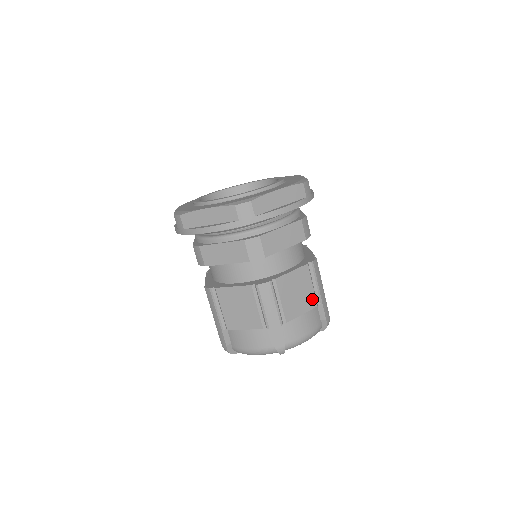
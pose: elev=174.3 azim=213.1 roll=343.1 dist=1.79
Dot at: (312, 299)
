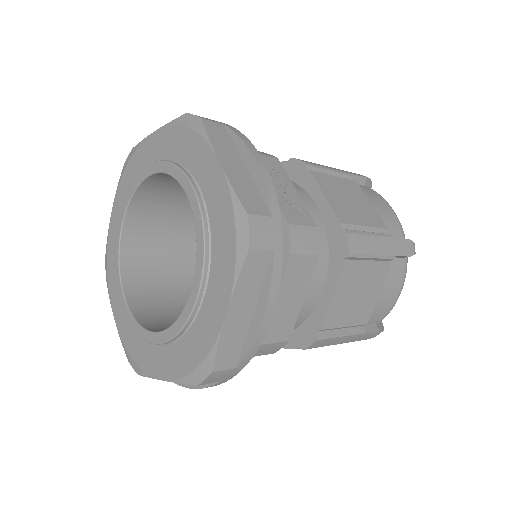
Dot at: (379, 272)
